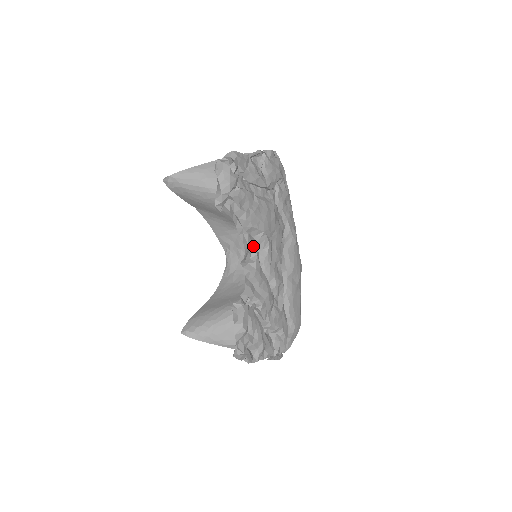
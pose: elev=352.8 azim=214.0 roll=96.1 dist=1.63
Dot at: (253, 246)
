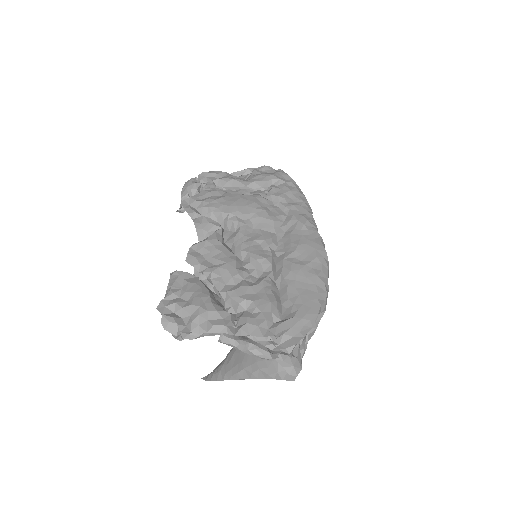
Dot at: (215, 228)
